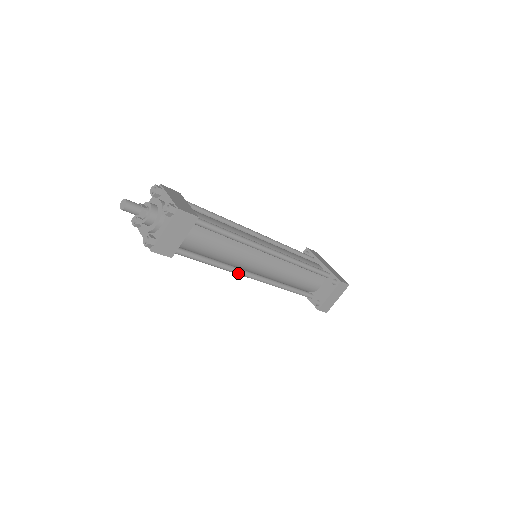
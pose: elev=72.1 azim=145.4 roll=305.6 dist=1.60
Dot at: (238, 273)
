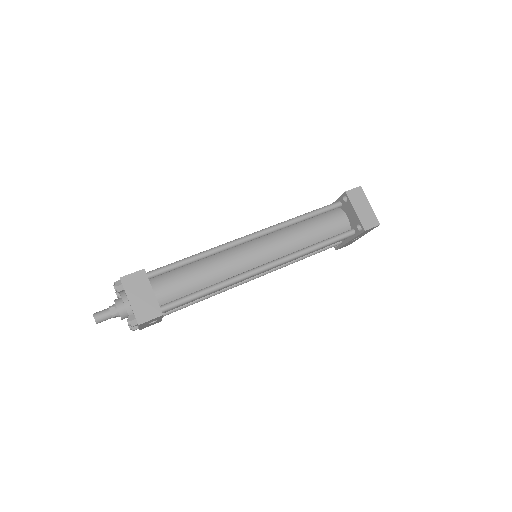
Dot at: (244, 277)
